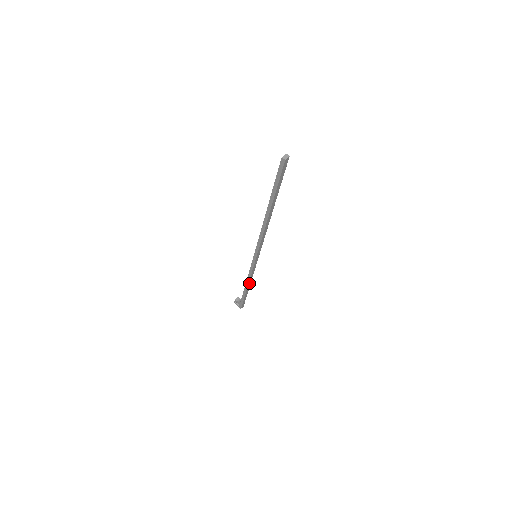
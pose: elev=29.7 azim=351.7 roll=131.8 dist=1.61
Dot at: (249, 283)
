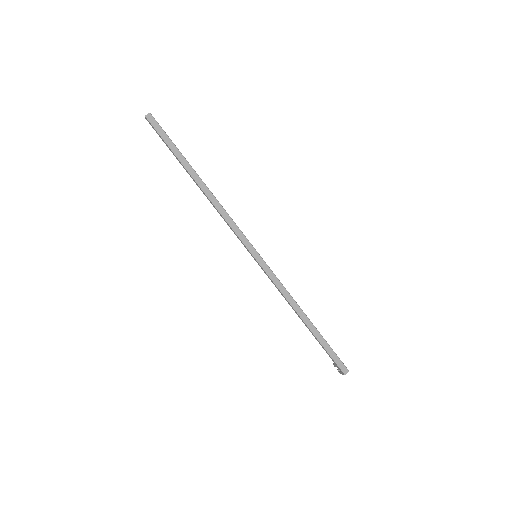
Dot at: (298, 311)
